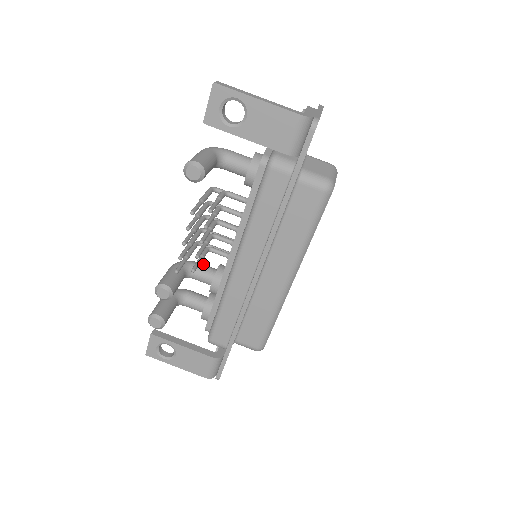
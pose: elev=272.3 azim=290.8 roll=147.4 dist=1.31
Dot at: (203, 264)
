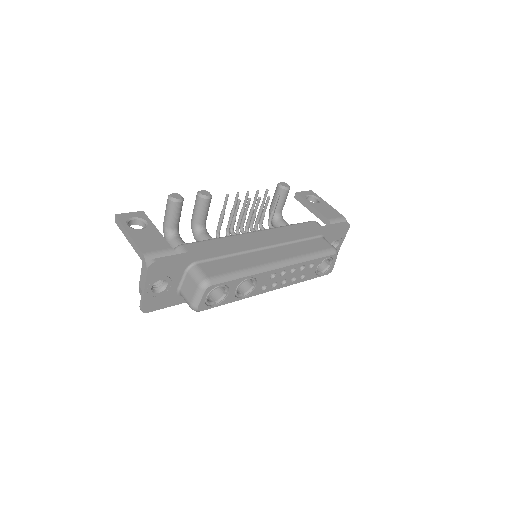
Dot at: occluded
